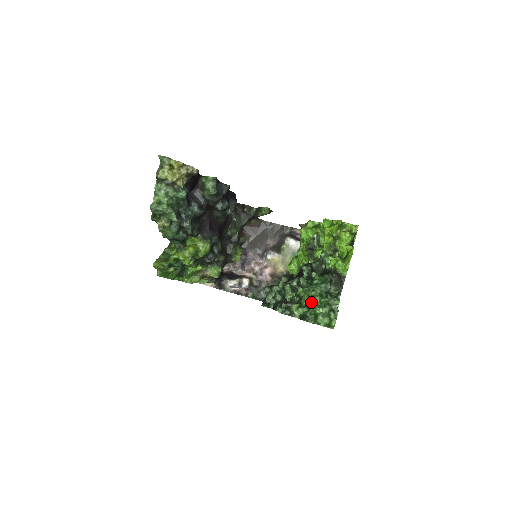
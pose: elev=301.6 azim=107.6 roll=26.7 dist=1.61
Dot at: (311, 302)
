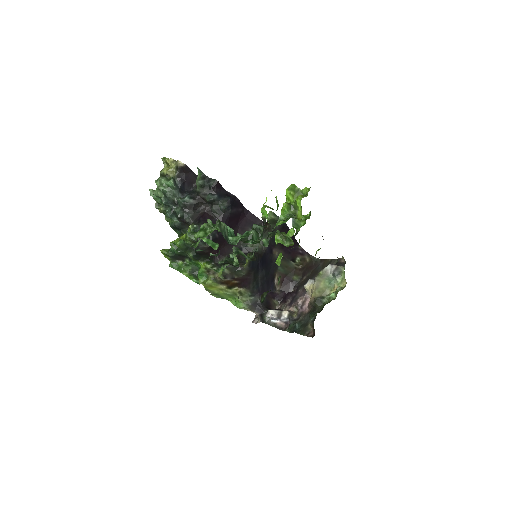
Dot at: occluded
